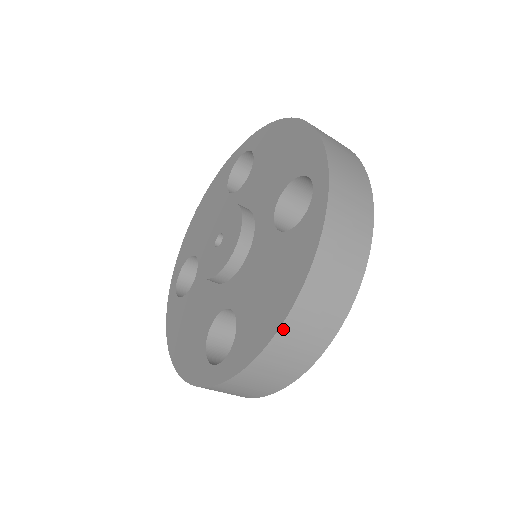
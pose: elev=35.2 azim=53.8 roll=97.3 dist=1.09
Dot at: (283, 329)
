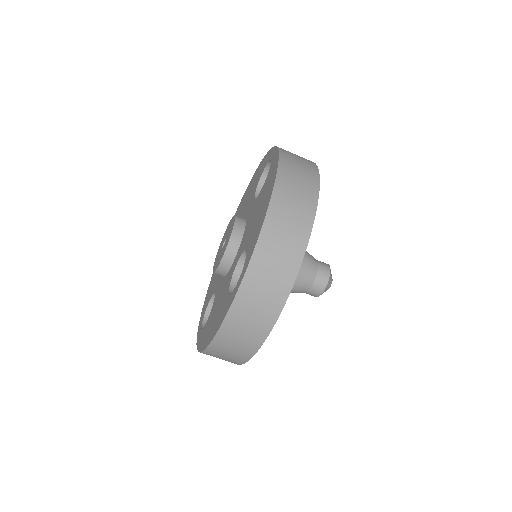
Dot at: (273, 203)
